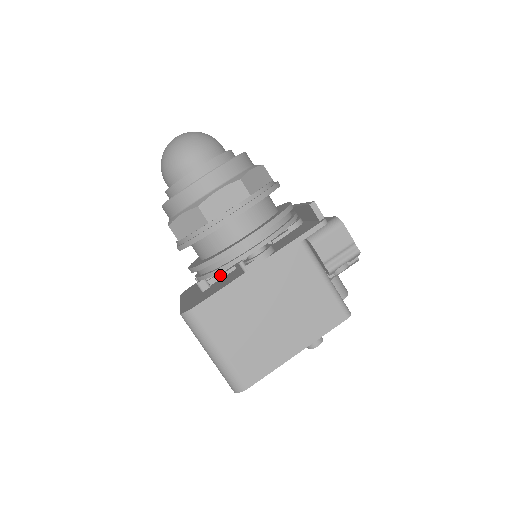
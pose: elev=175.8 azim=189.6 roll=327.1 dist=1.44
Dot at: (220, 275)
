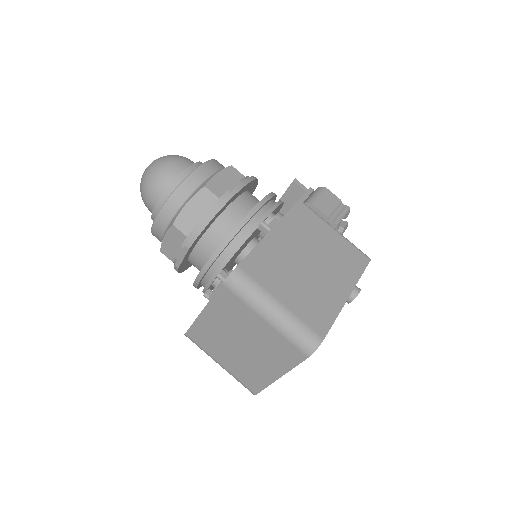
Dot at: occluded
